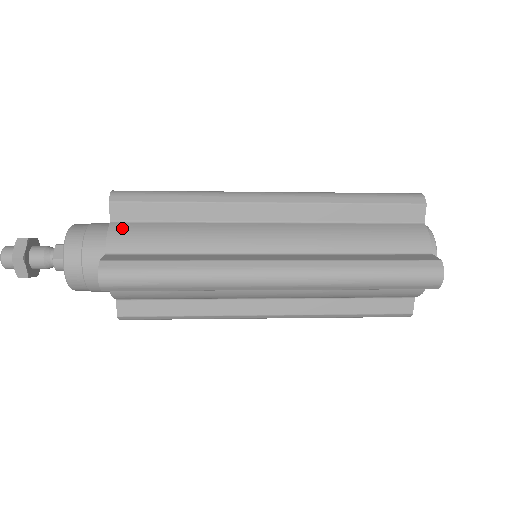
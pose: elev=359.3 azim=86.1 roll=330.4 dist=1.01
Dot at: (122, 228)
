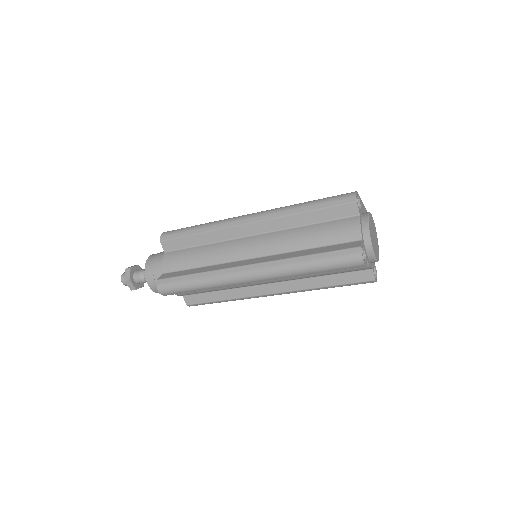
Dot at: (170, 256)
